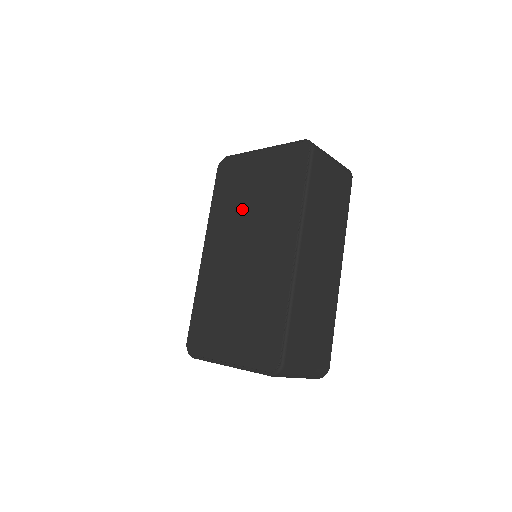
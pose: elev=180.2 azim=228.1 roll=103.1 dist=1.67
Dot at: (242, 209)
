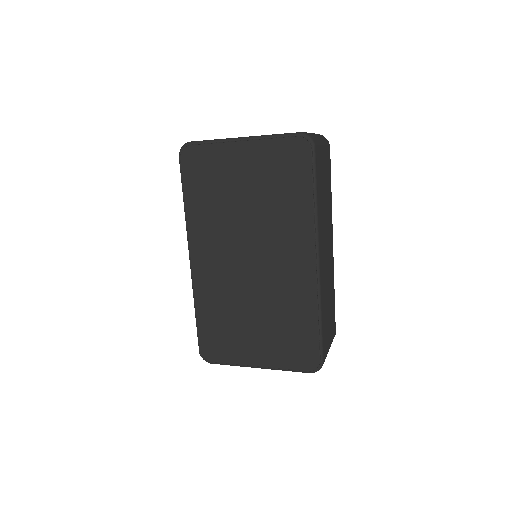
Dot at: (233, 212)
